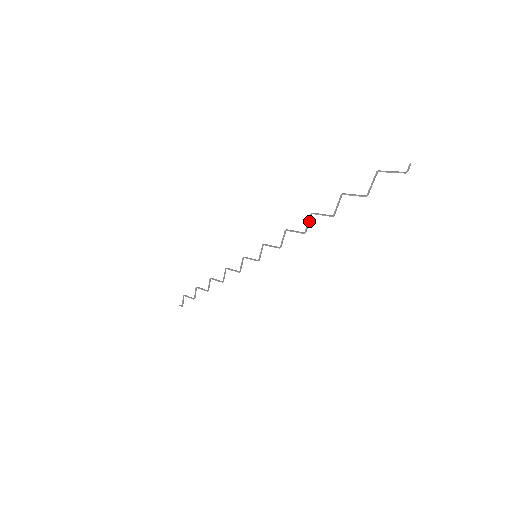
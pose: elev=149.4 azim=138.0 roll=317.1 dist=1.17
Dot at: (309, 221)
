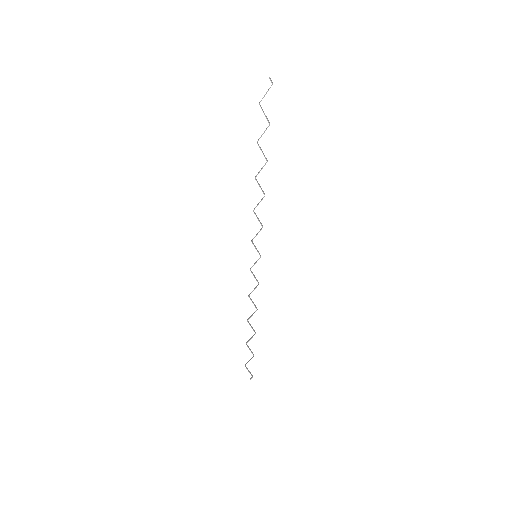
Dot at: (259, 185)
